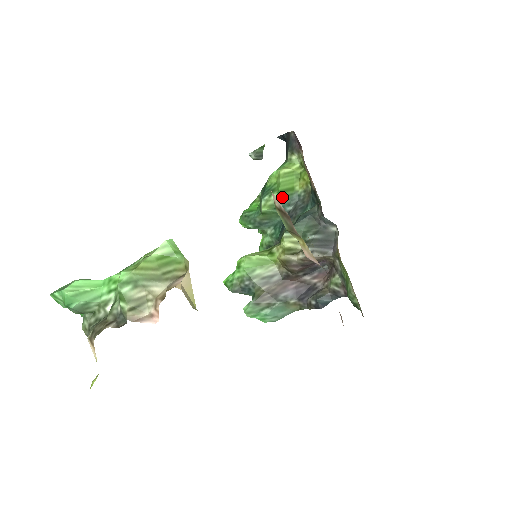
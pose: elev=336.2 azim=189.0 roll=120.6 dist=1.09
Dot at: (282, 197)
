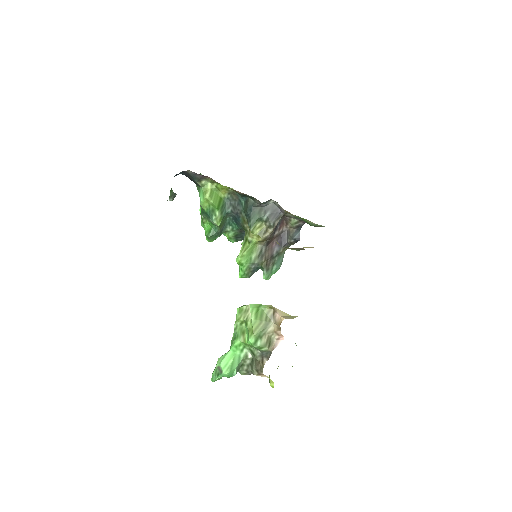
Dot at: (221, 209)
